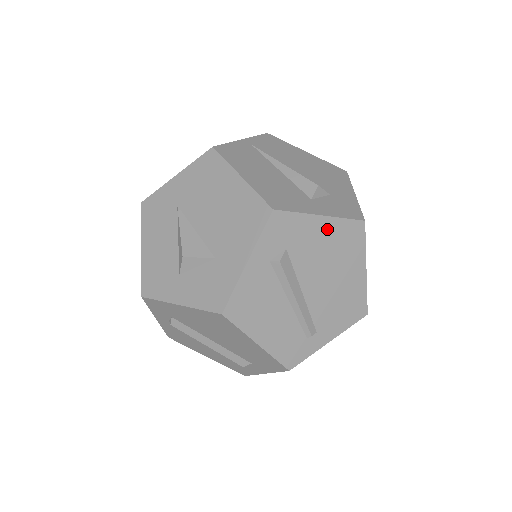
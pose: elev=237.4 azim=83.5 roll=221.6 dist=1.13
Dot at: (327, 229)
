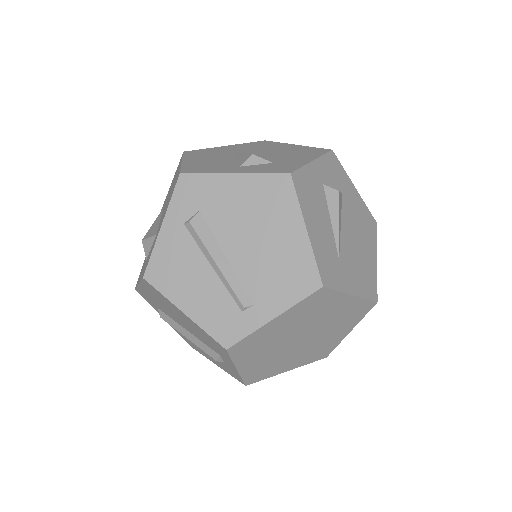
Dot at: (243, 187)
